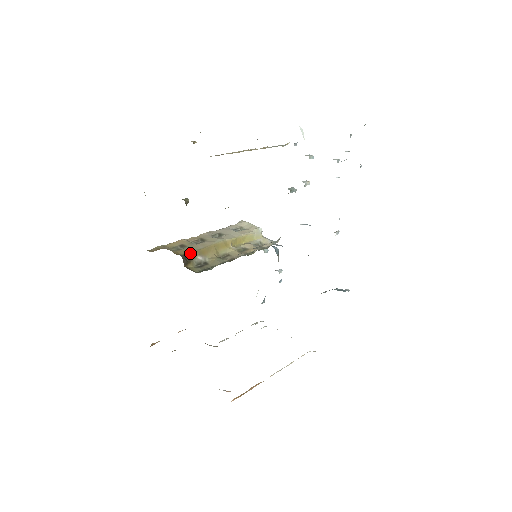
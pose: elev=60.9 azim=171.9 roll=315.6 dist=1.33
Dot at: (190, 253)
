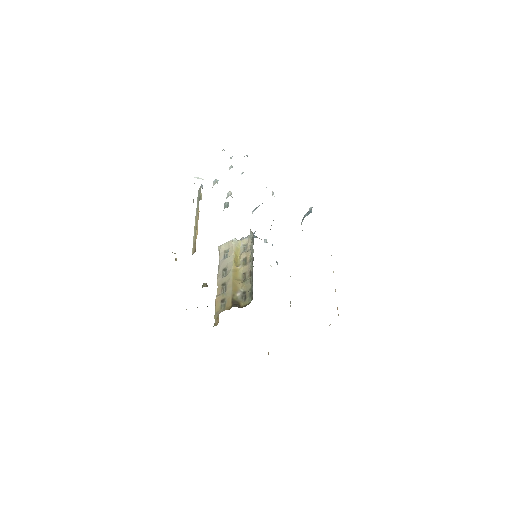
Dot at: (233, 299)
